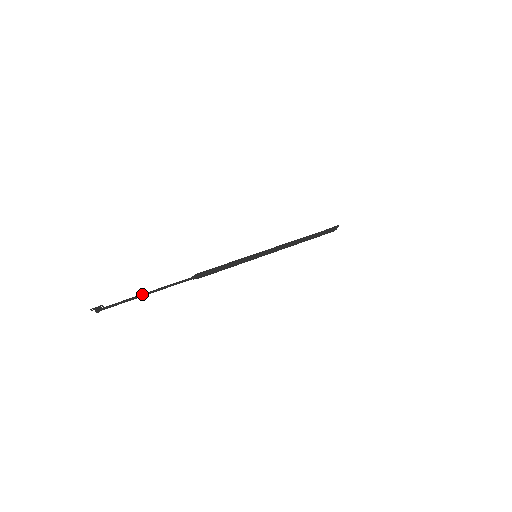
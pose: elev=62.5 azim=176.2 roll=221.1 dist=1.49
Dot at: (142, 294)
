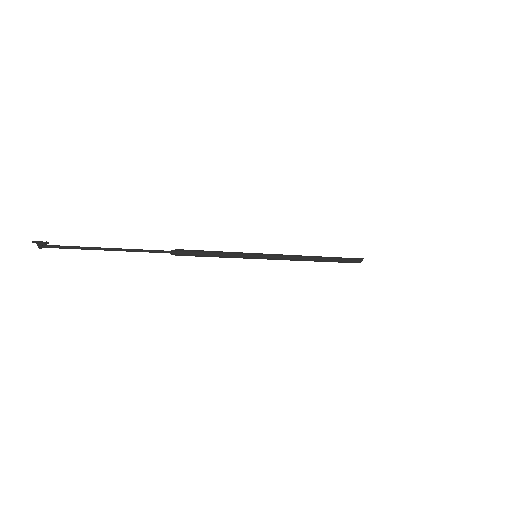
Dot at: occluded
